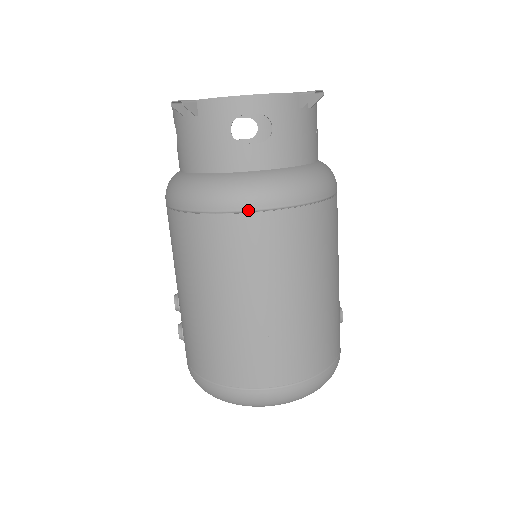
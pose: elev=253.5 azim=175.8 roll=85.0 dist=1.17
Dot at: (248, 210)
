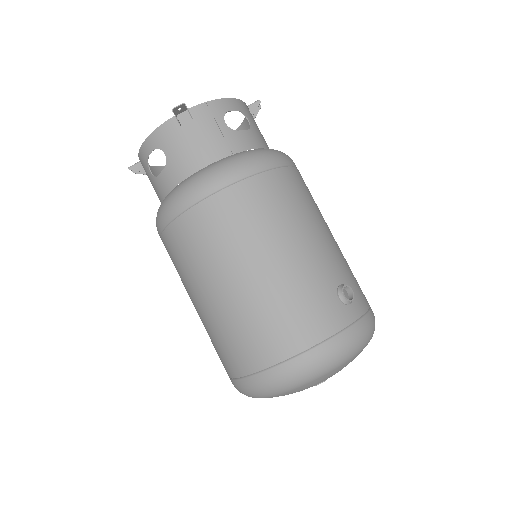
Dot at: (165, 225)
